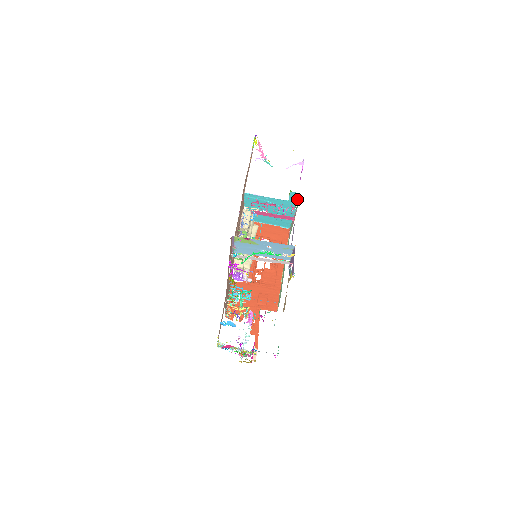
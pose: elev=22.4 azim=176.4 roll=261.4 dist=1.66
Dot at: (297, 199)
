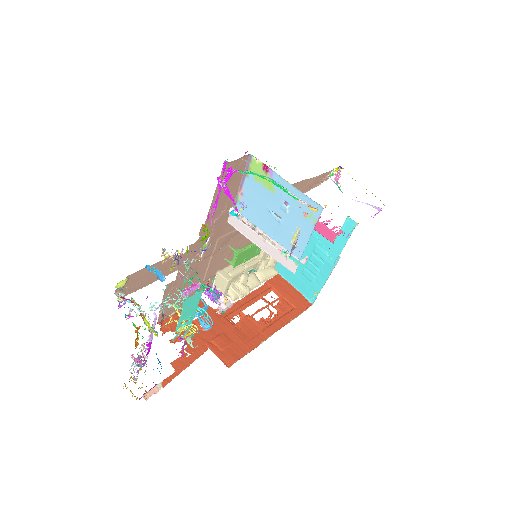
Dot at: (350, 235)
